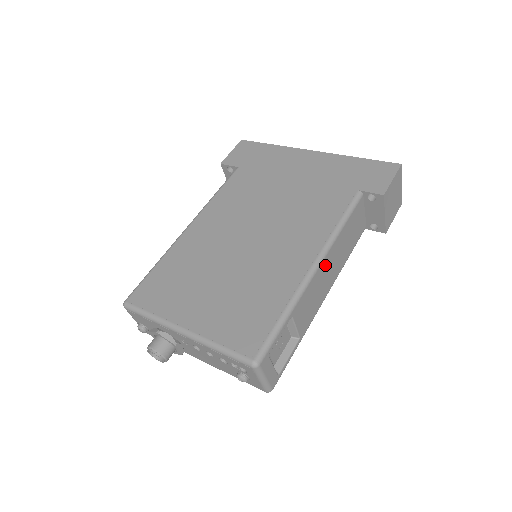
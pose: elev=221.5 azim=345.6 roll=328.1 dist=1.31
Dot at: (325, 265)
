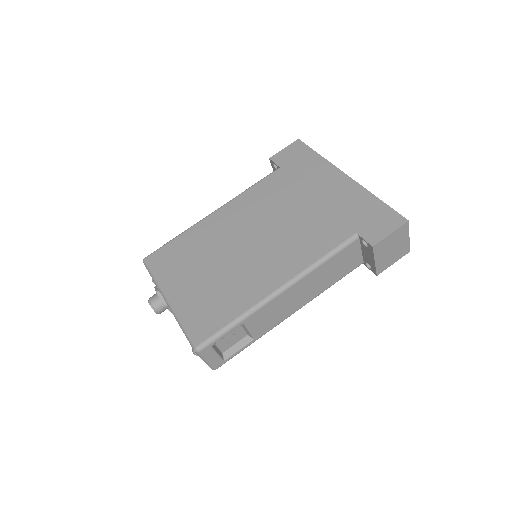
Dot at: (294, 290)
